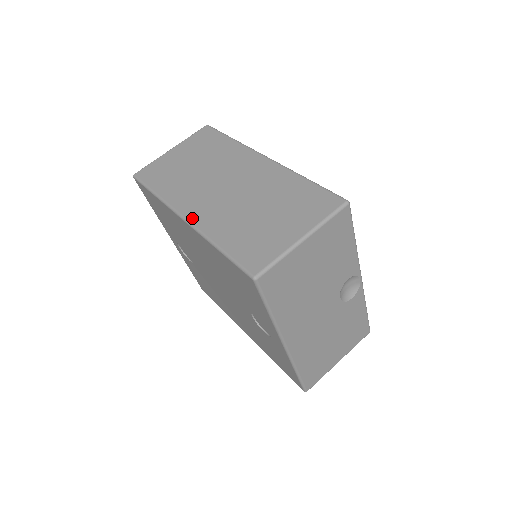
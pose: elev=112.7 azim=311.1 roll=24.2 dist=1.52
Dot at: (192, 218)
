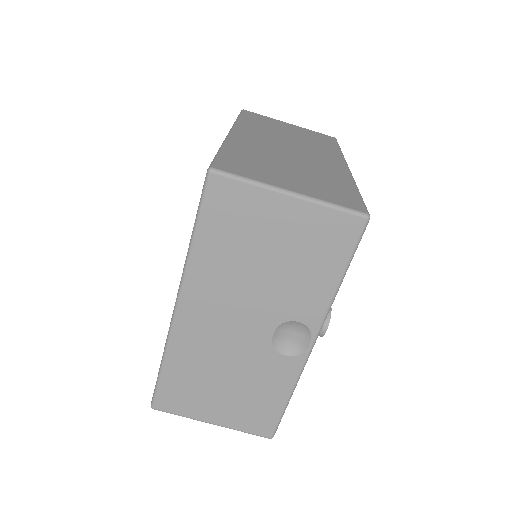
Dot at: (236, 134)
